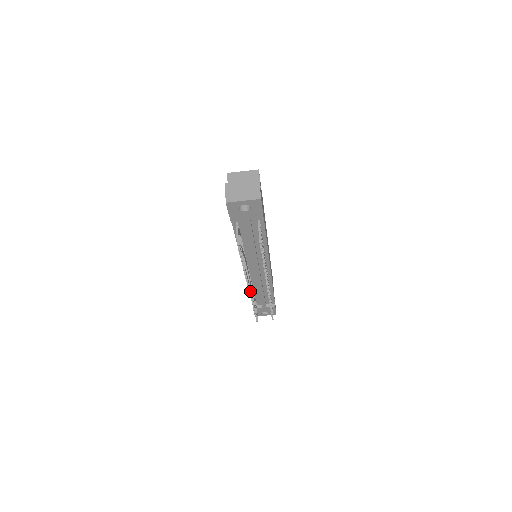
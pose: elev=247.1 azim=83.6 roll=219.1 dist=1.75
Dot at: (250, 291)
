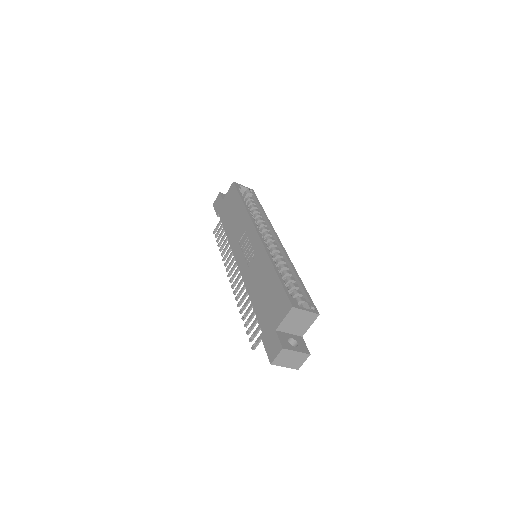
Dot at: occluded
